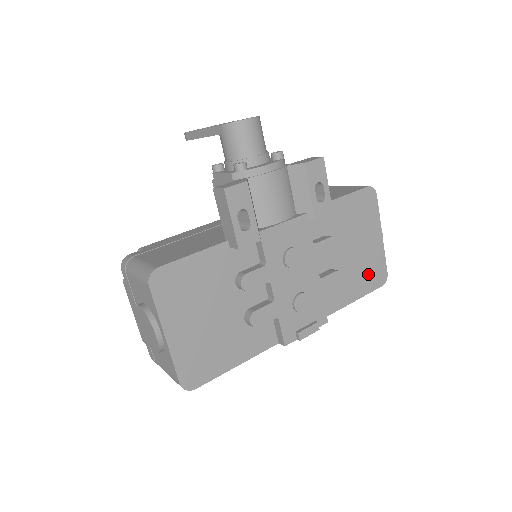
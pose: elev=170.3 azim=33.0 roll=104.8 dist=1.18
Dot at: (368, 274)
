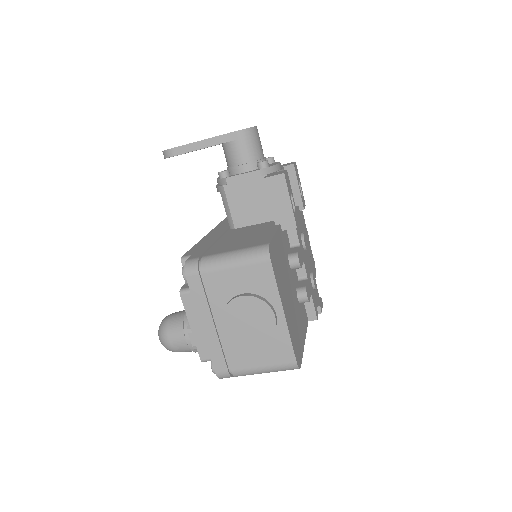
Dot at: occluded
